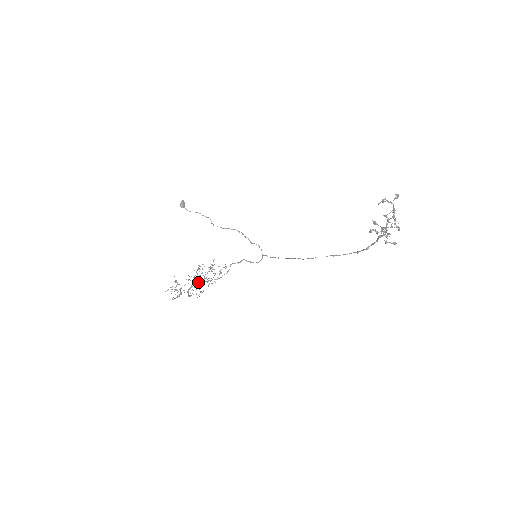
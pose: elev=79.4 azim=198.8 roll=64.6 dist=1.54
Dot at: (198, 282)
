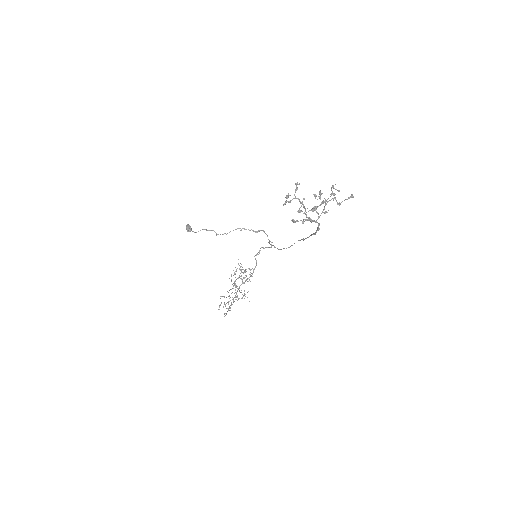
Dot at: (239, 286)
